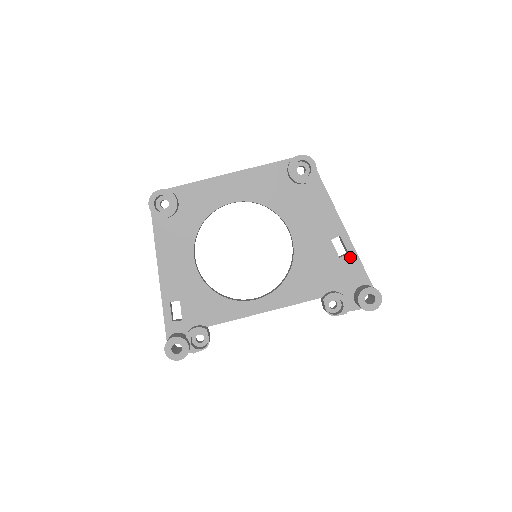
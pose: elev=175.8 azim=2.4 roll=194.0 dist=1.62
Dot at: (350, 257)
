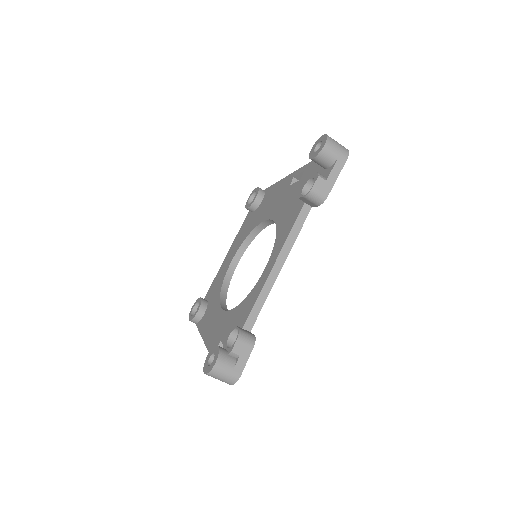
Dot at: (306, 170)
